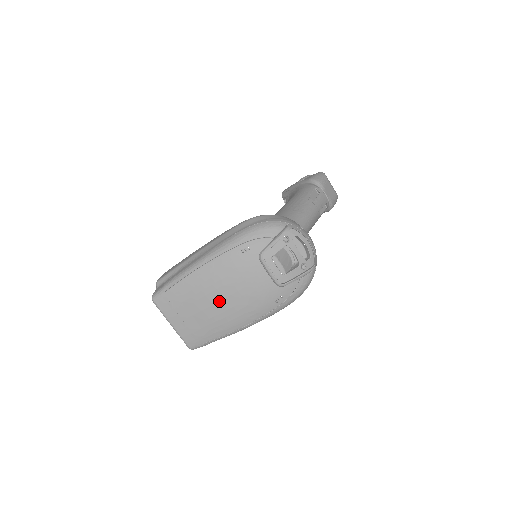
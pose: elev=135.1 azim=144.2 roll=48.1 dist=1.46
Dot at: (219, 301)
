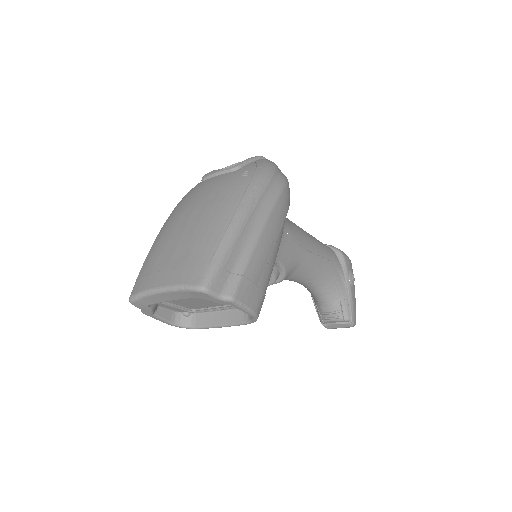
Dot at: (189, 220)
